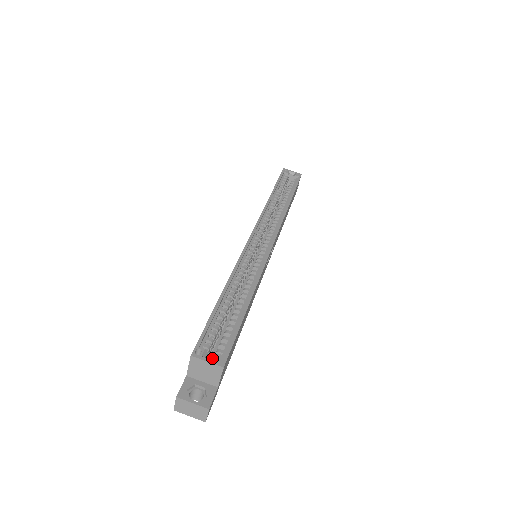
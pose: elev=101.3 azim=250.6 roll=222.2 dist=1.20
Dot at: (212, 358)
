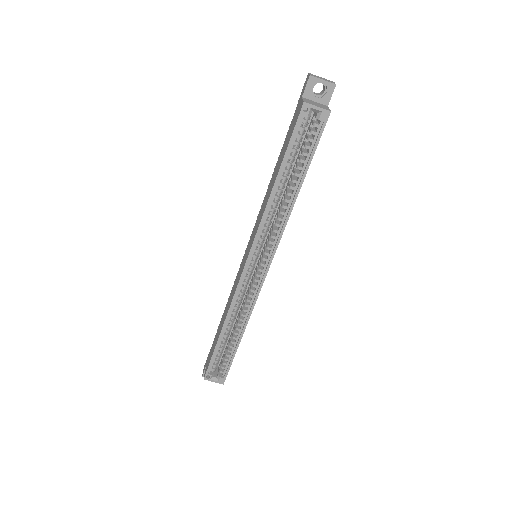
Dot at: occluded
